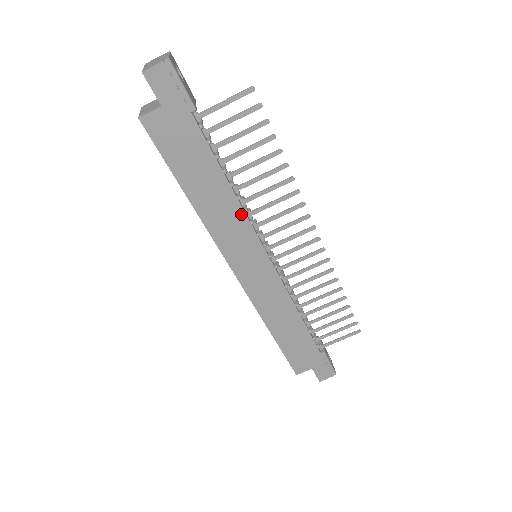
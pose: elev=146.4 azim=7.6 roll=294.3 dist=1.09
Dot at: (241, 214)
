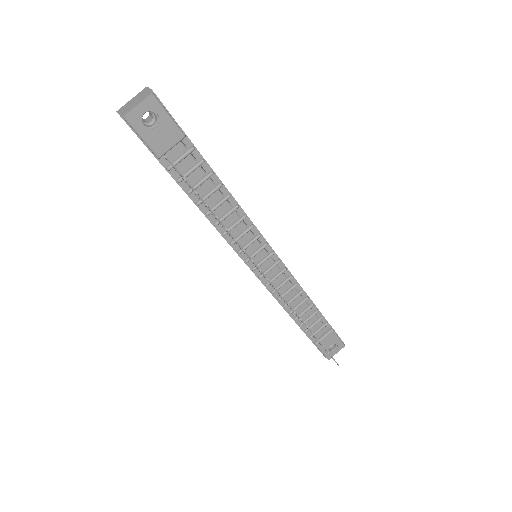
Dot at: (220, 233)
